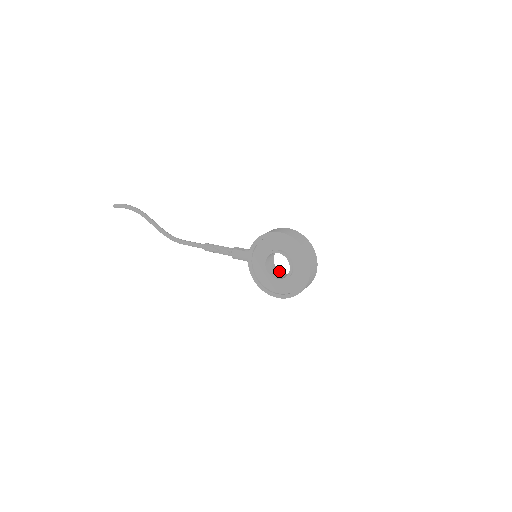
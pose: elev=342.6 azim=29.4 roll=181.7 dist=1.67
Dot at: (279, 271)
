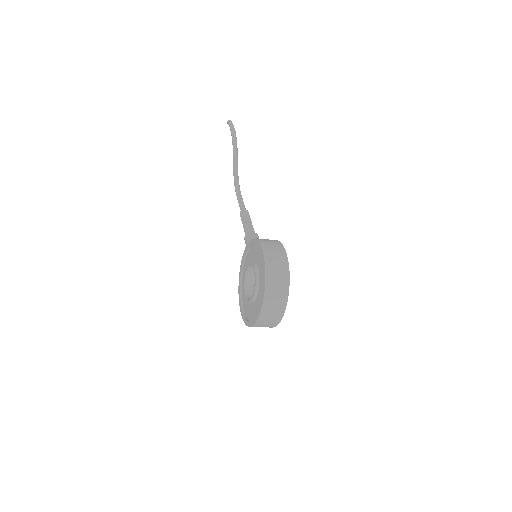
Dot at: occluded
